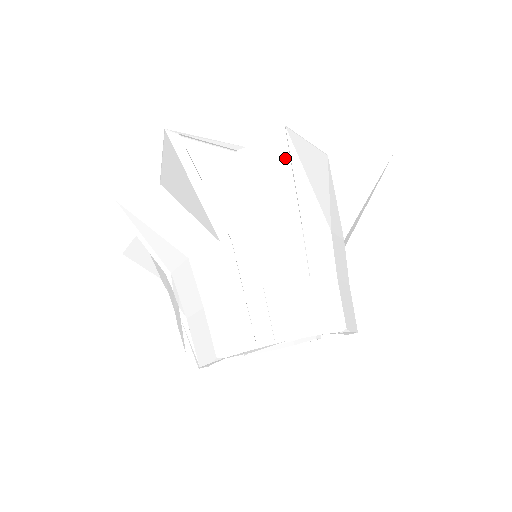
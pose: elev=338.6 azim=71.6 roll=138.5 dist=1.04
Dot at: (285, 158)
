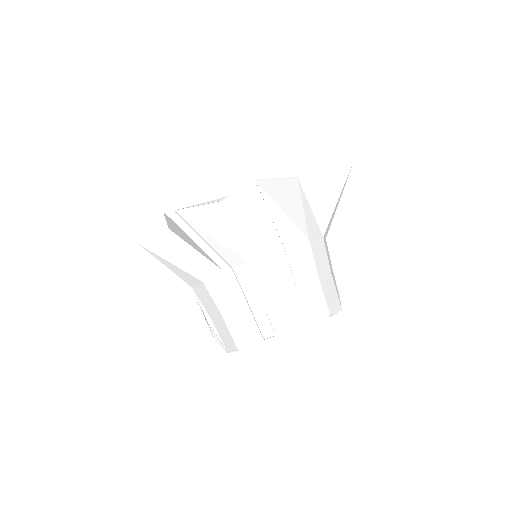
Dot at: (260, 202)
